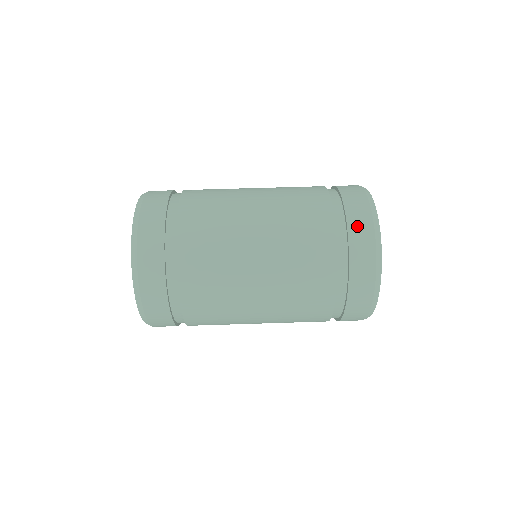
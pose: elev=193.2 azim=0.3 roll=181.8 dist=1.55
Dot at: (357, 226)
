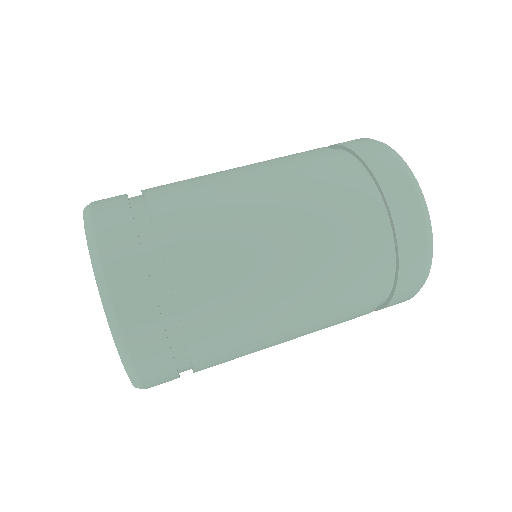
Dot at: (410, 265)
